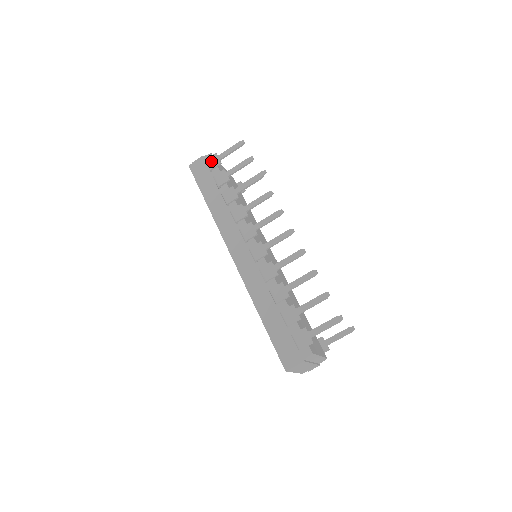
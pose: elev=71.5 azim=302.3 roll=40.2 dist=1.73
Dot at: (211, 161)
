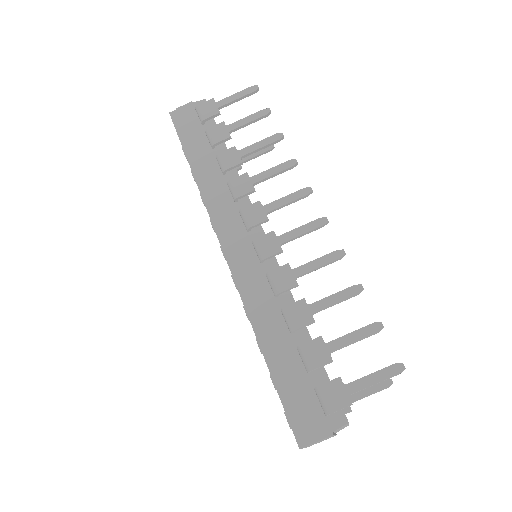
Dot at: (205, 108)
